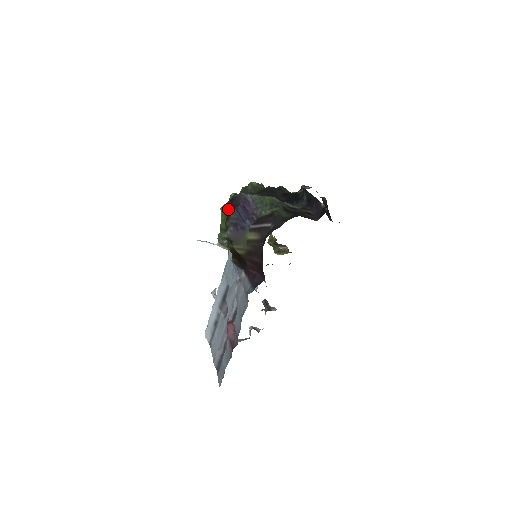
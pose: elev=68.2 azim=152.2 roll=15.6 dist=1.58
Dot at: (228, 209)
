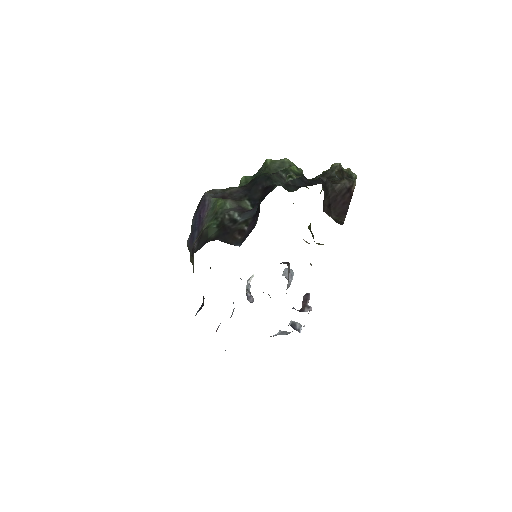
Dot at: occluded
